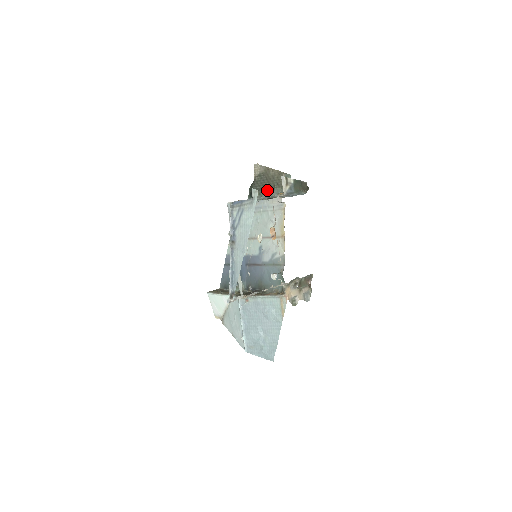
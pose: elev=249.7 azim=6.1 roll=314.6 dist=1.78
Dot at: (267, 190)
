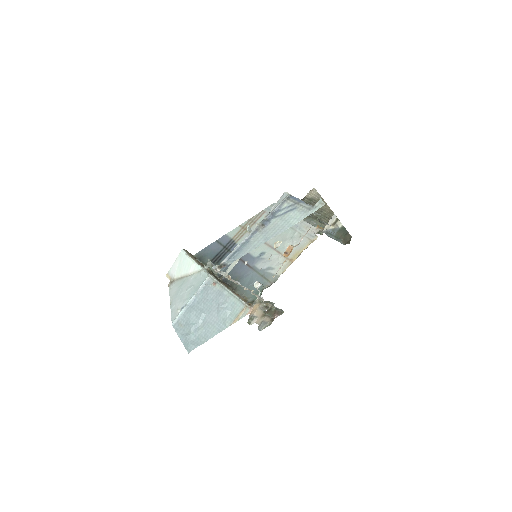
Dot at: (307, 216)
